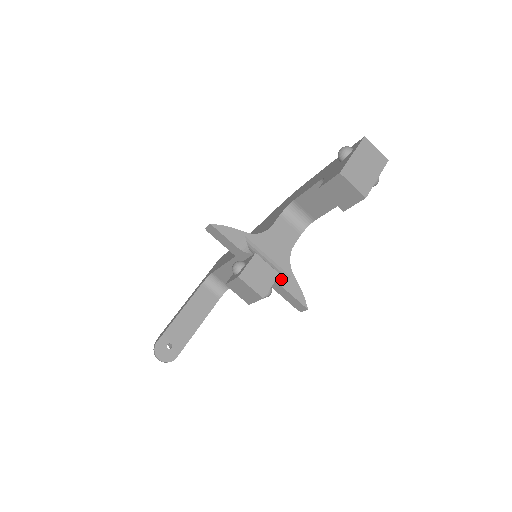
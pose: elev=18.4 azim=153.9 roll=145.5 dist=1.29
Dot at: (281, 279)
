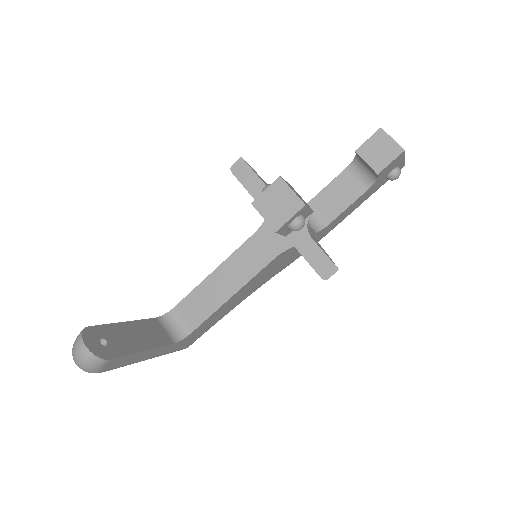
Dot at: (309, 230)
